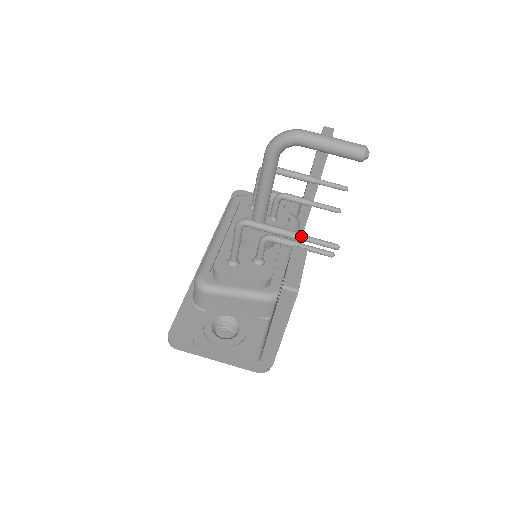
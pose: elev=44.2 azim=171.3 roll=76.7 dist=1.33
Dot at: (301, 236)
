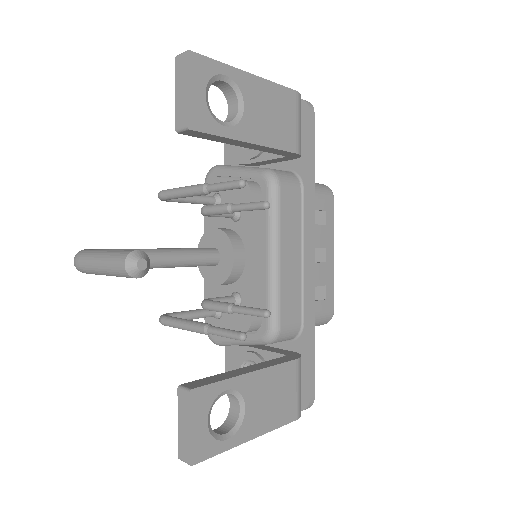
Dot at: (204, 333)
